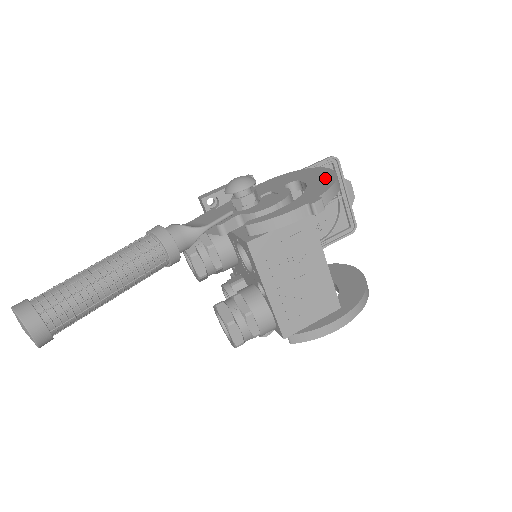
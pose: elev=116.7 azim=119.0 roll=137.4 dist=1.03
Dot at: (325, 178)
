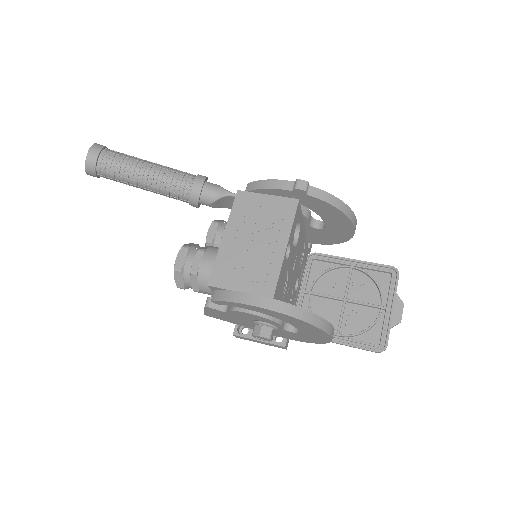
Dot at: occluded
